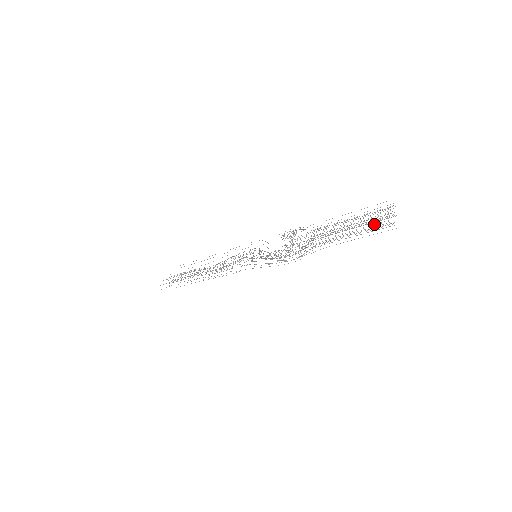
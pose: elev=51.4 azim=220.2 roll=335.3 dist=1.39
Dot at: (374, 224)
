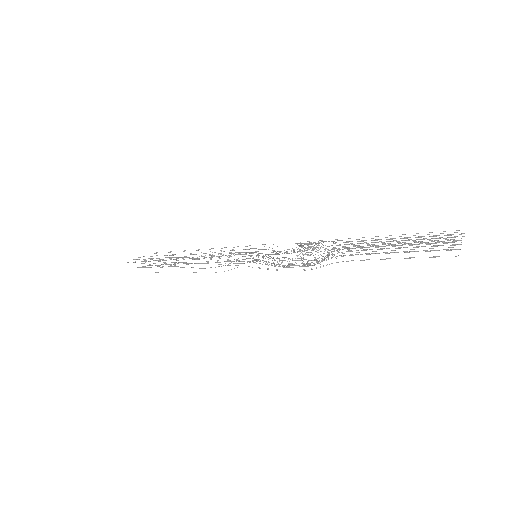
Dot at: occluded
